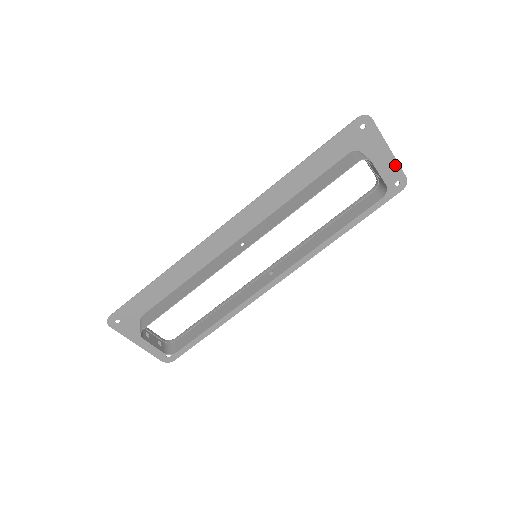
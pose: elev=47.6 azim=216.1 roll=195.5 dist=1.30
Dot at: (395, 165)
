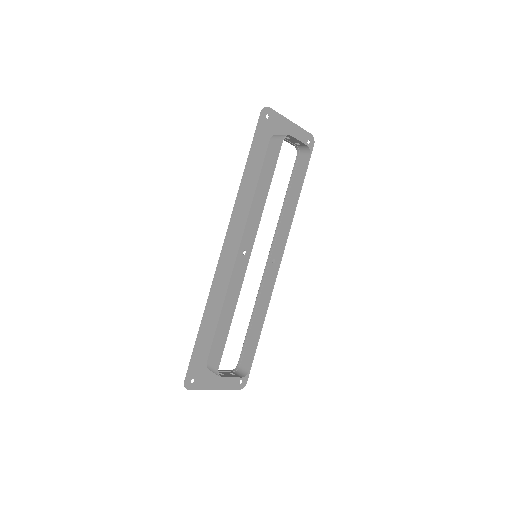
Dot at: (300, 130)
